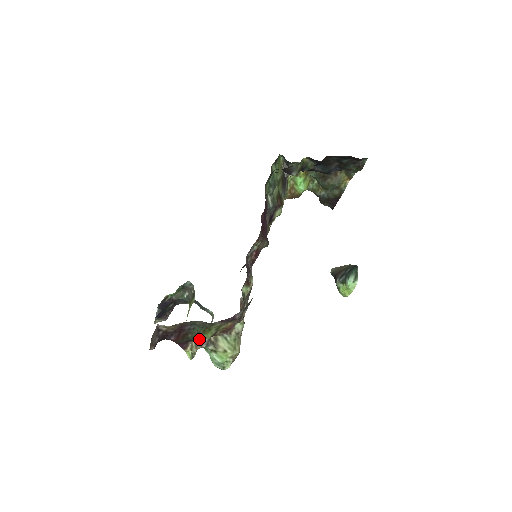
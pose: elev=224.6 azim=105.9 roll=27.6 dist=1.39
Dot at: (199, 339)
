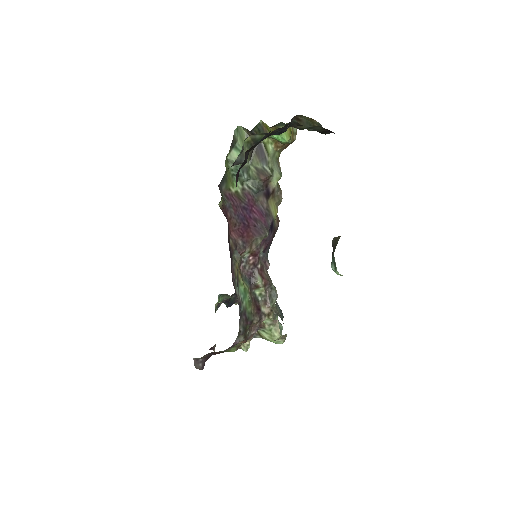
Dot at: occluded
